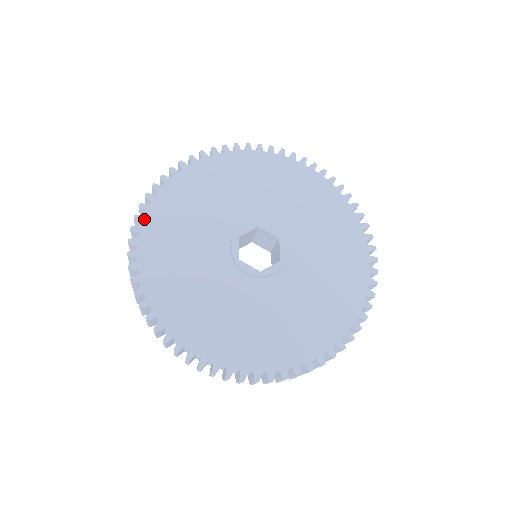
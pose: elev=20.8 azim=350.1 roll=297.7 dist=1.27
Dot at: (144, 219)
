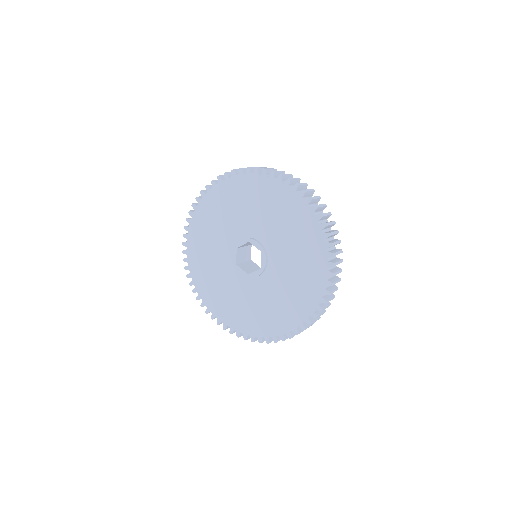
Dot at: (204, 303)
